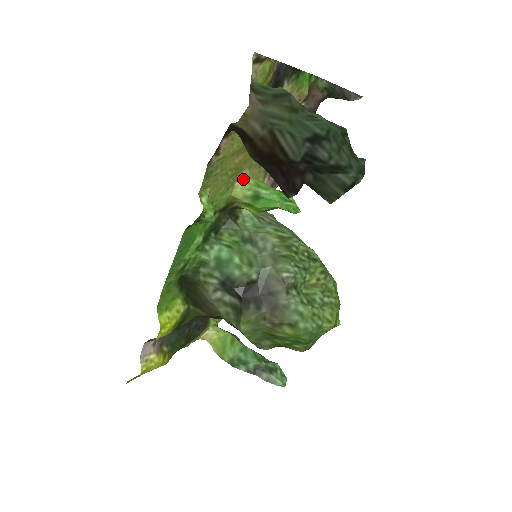
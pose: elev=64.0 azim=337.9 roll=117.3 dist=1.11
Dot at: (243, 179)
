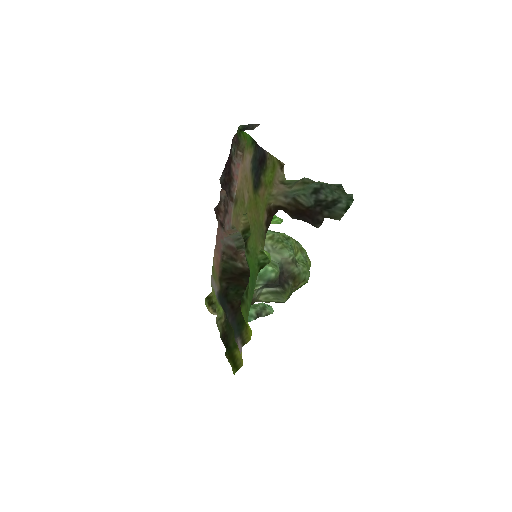
Dot at: occluded
